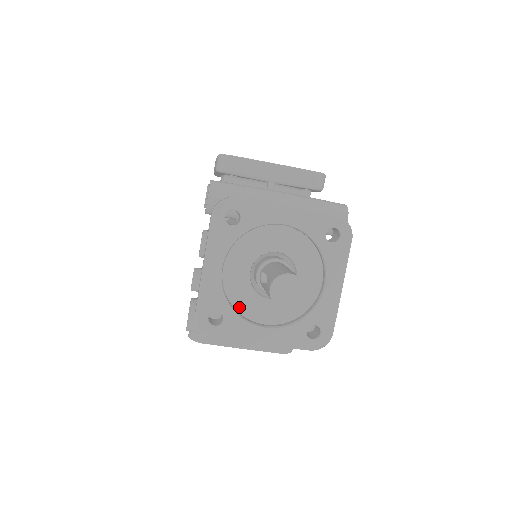
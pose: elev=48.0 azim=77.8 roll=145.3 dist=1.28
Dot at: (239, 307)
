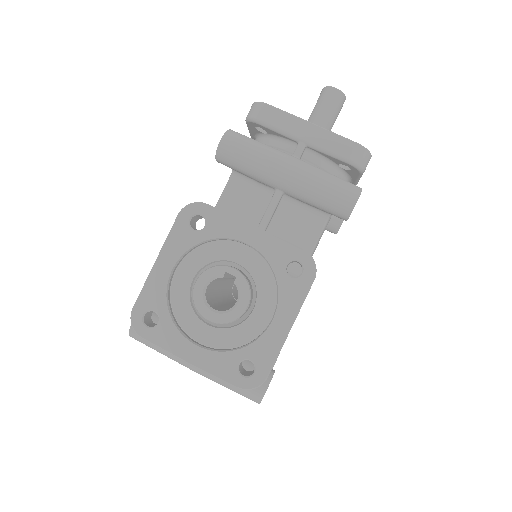
Dot at: occluded
